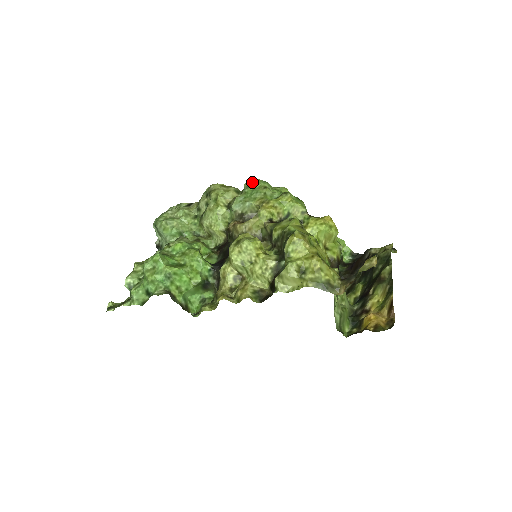
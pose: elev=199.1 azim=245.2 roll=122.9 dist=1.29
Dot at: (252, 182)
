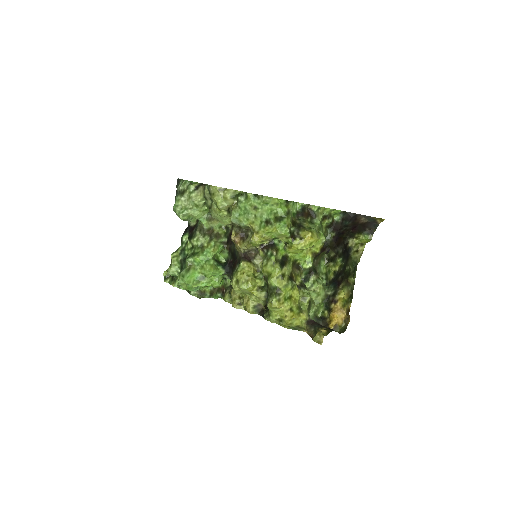
Dot at: (244, 196)
